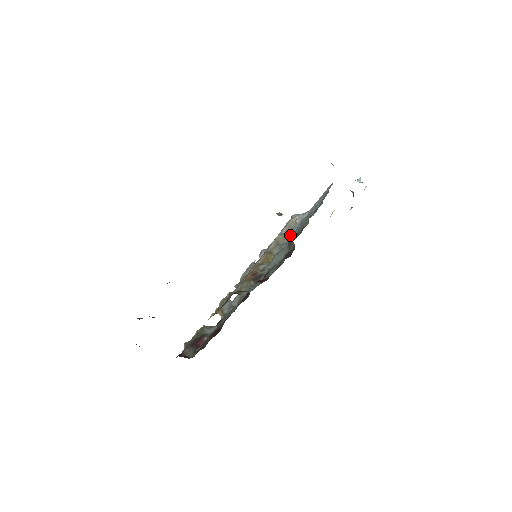
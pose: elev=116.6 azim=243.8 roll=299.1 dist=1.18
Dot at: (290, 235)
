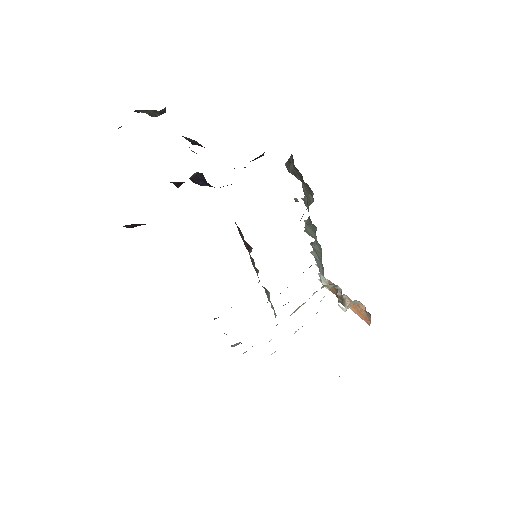
Dot at: occluded
